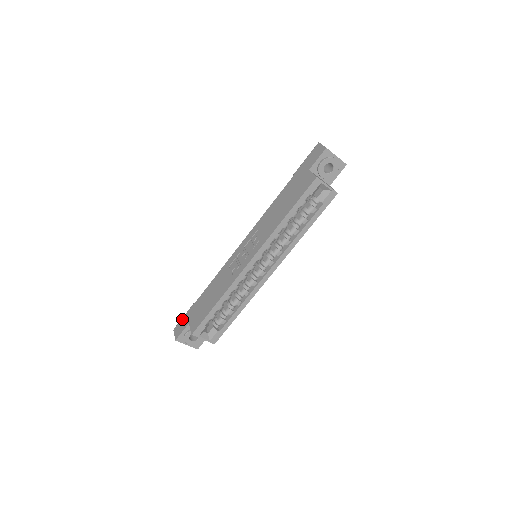
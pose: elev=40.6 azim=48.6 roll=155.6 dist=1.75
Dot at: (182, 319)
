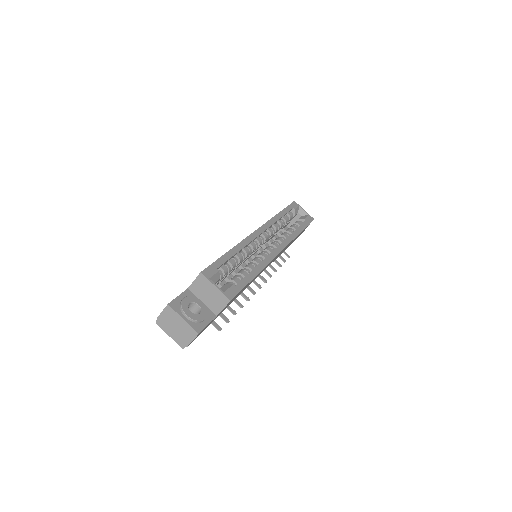
Dot at: occluded
